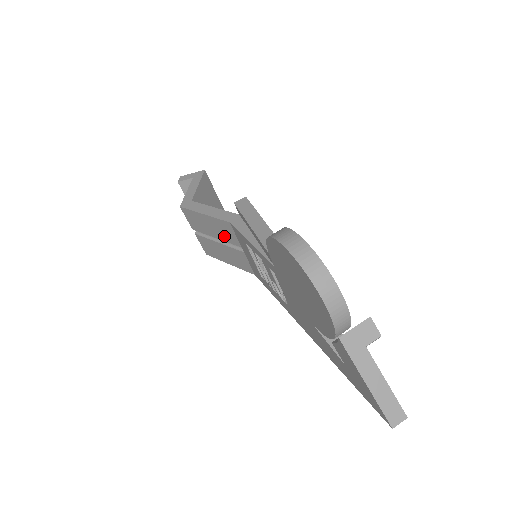
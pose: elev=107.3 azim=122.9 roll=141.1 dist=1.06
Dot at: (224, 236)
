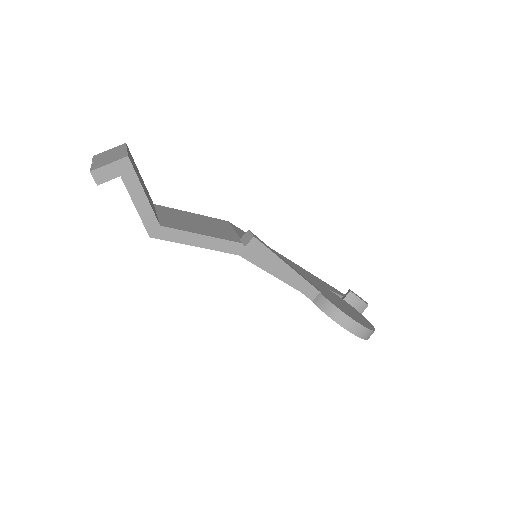
Dot at: occluded
